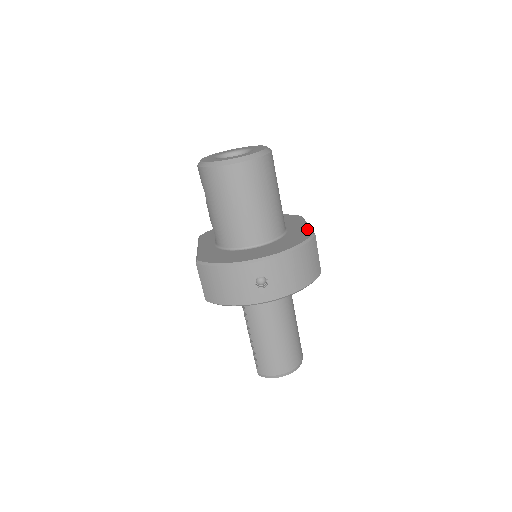
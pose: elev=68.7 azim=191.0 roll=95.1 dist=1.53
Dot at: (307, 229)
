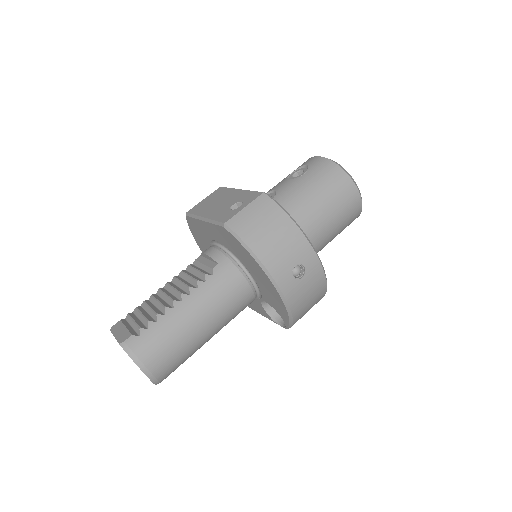
Dot at: occluded
